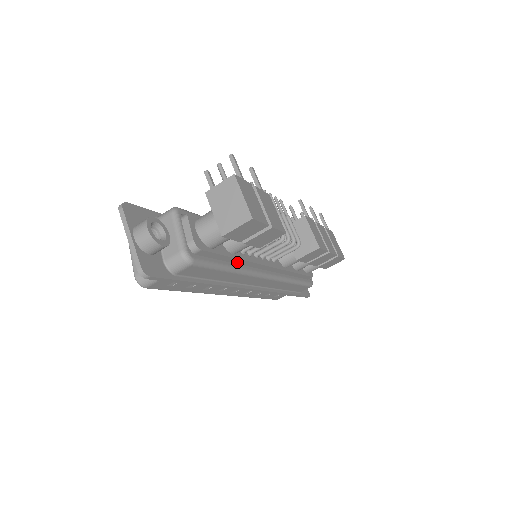
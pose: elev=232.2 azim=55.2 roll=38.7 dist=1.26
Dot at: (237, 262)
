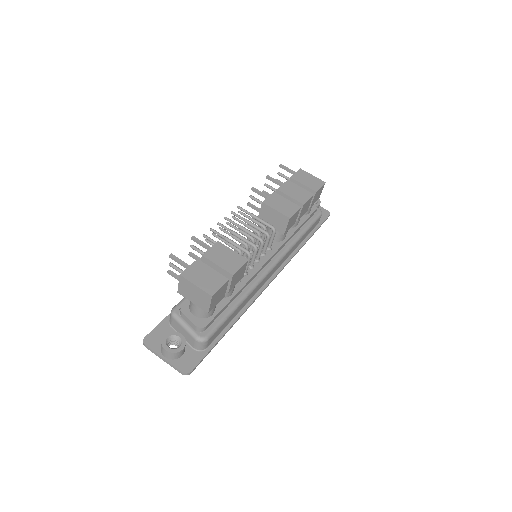
Dot at: (240, 292)
